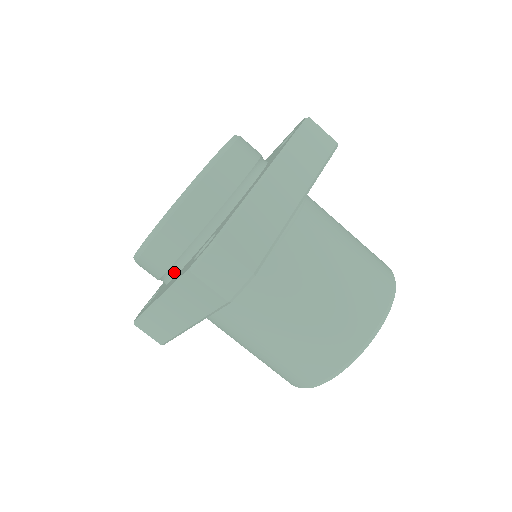
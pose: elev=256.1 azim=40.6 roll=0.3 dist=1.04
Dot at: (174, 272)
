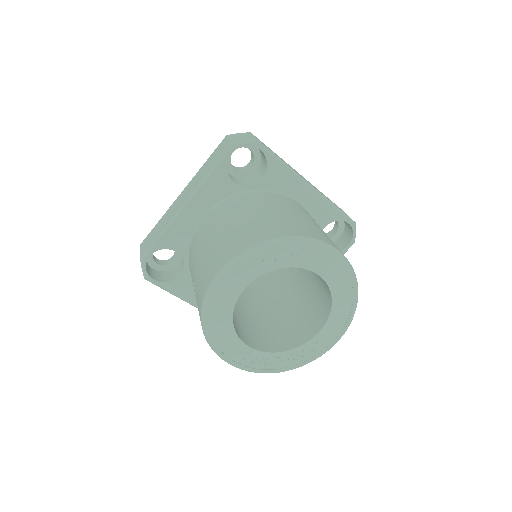
Dot at: occluded
